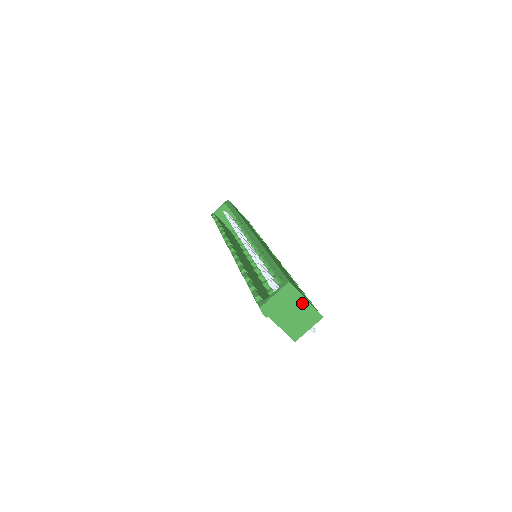
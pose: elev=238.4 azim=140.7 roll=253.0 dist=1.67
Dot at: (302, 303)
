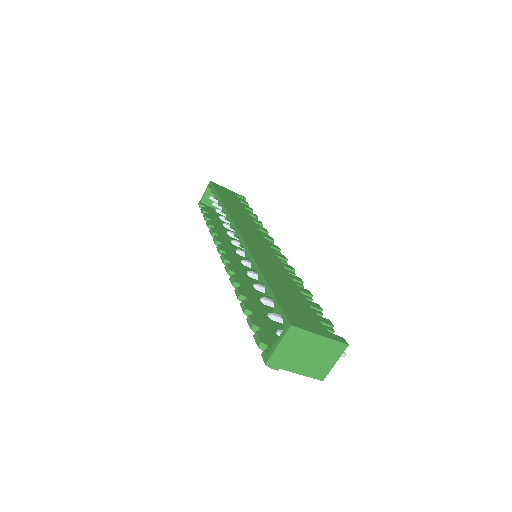
Dot at: (316, 341)
